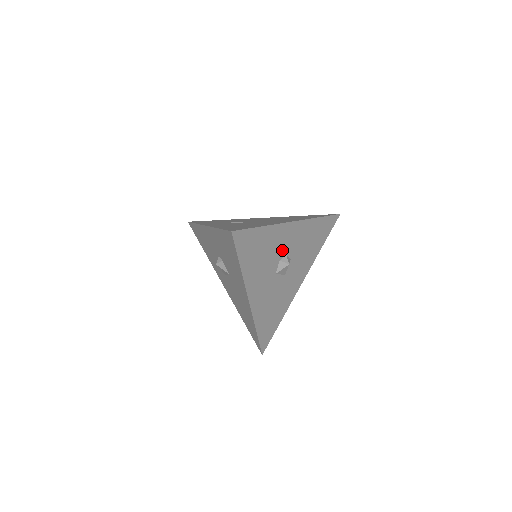
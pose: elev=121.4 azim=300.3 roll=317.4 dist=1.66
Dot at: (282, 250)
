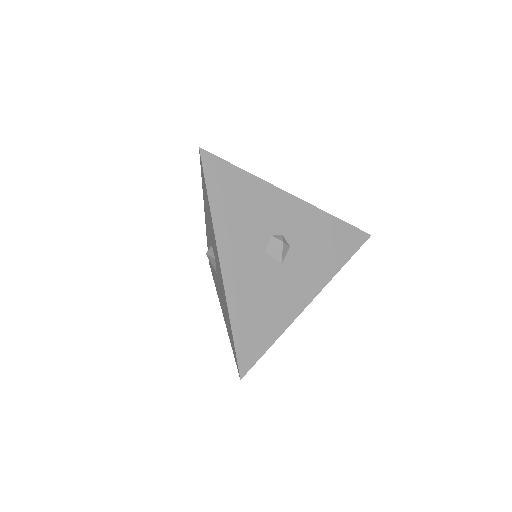
Dot at: (276, 224)
